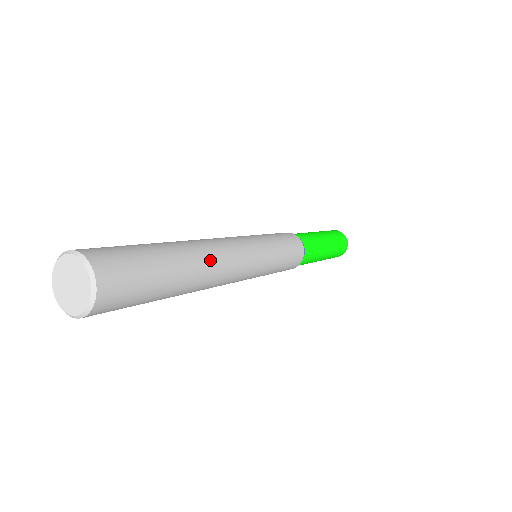
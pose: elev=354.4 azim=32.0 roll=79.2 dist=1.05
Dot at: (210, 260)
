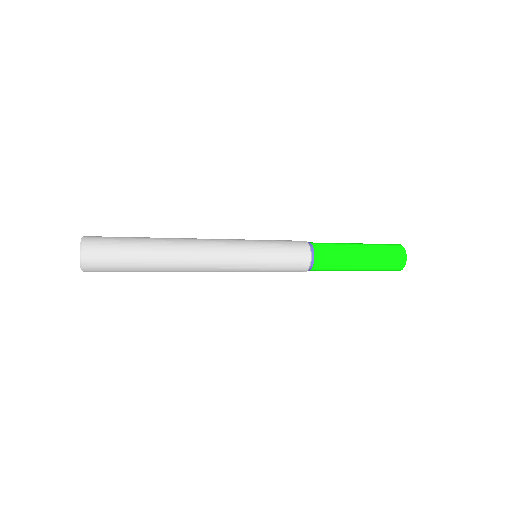
Dot at: (178, 240)
